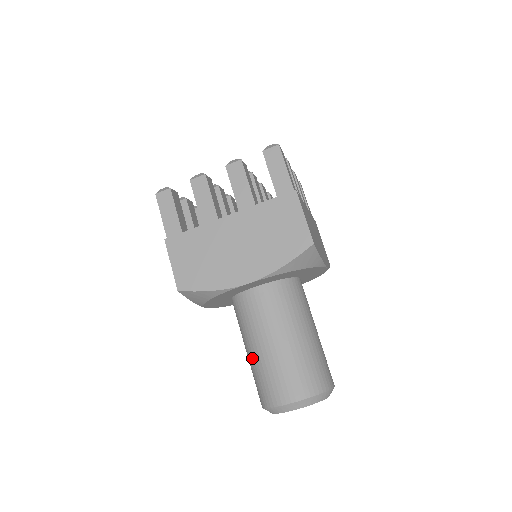
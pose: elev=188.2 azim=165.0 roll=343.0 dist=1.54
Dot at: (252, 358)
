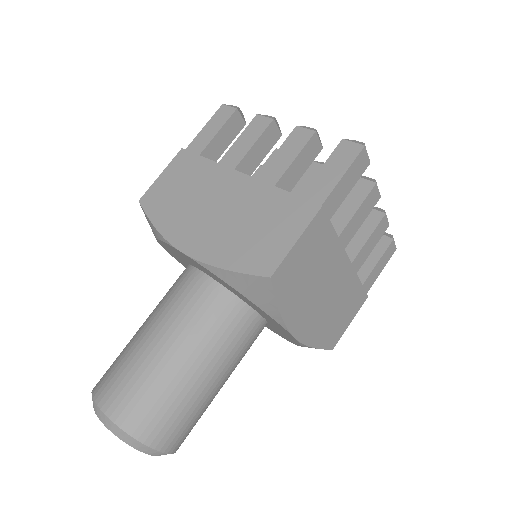
Dot at: occluded
